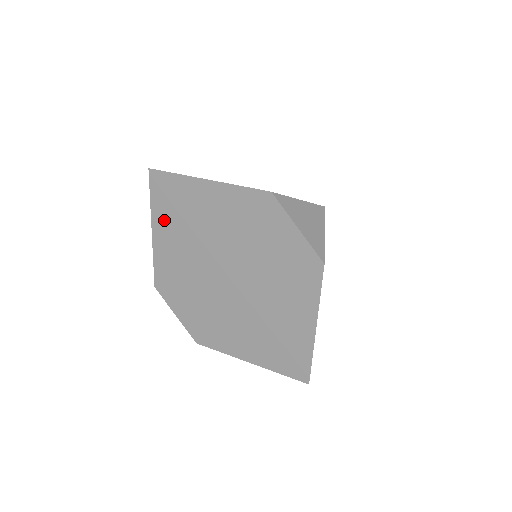
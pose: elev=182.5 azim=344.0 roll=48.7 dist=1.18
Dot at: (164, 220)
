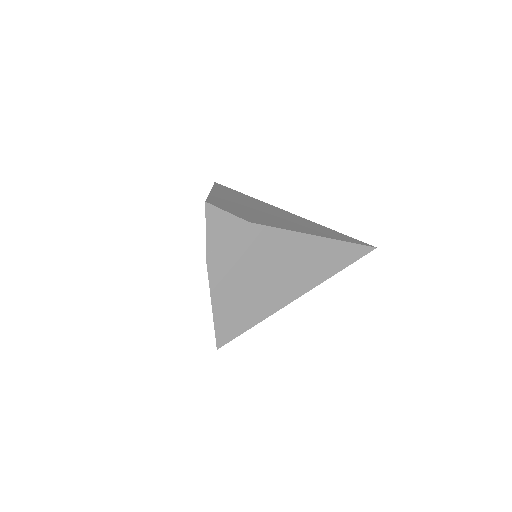
Dot at: occluded
